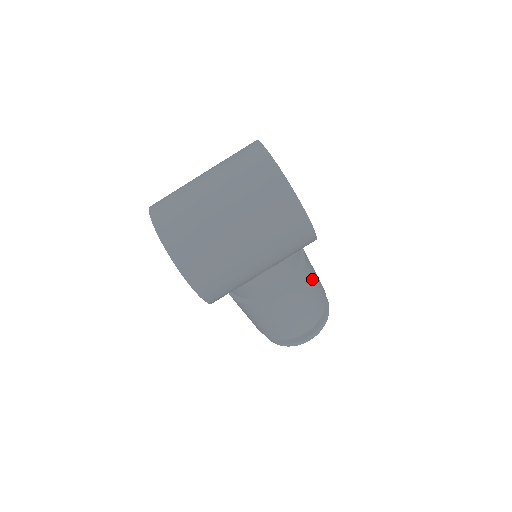
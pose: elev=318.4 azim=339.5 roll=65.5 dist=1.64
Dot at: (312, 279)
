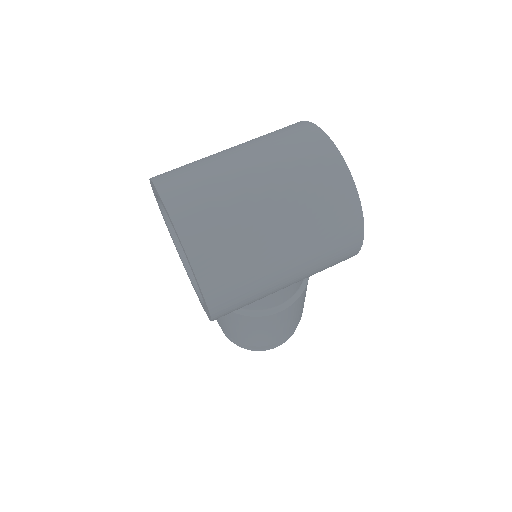
Dot at: occluded
